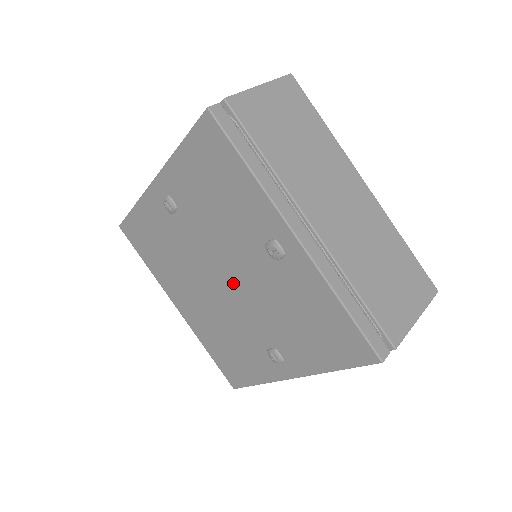
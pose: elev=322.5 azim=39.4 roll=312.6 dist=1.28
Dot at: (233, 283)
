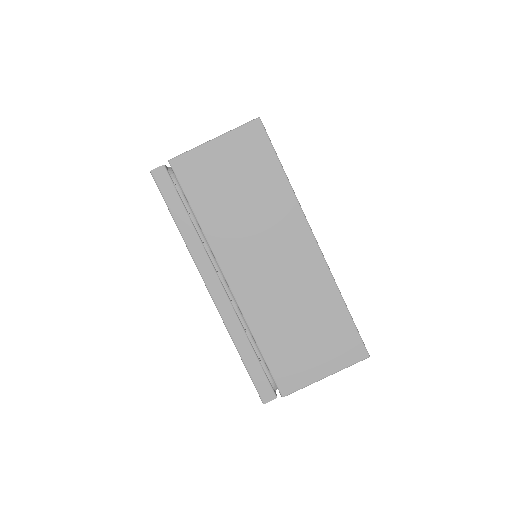
Dot at: occluded
